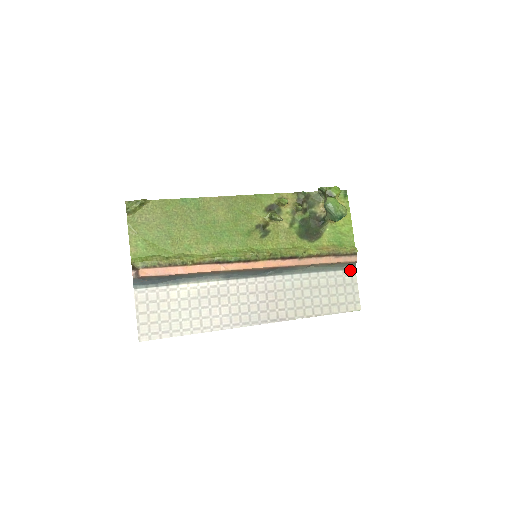
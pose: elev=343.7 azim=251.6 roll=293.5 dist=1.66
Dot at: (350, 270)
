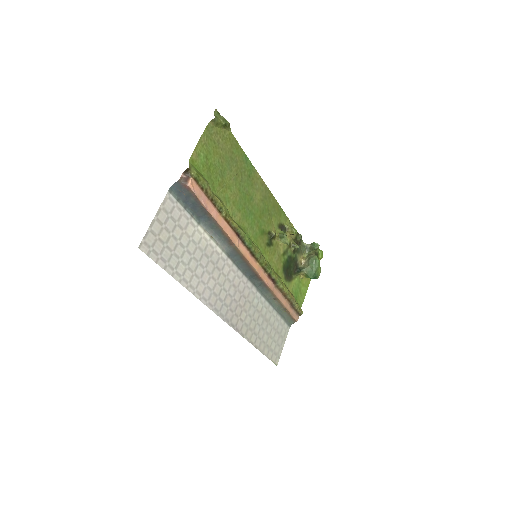
Dot at: (288, 325)
